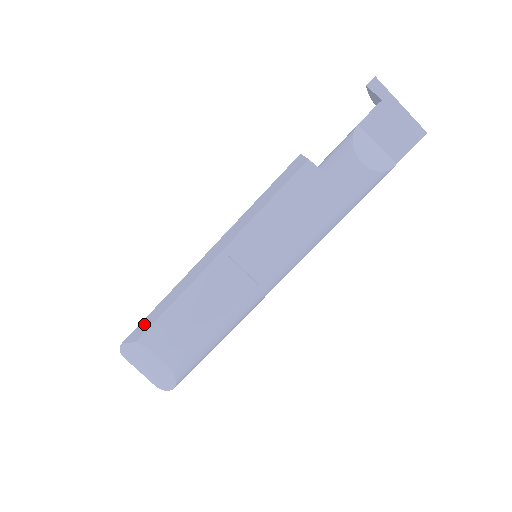
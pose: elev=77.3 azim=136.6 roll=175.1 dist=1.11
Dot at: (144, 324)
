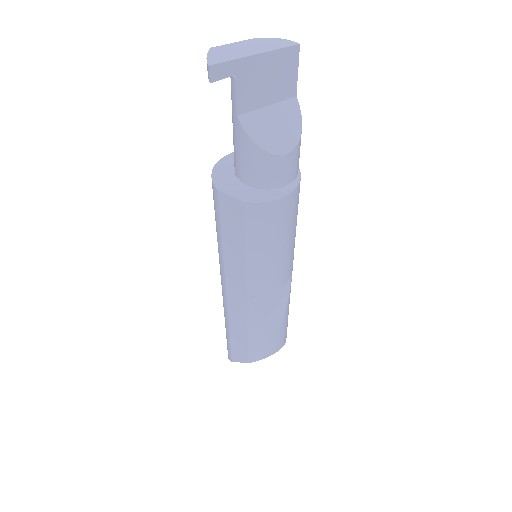
Dot at: (237, 351)
